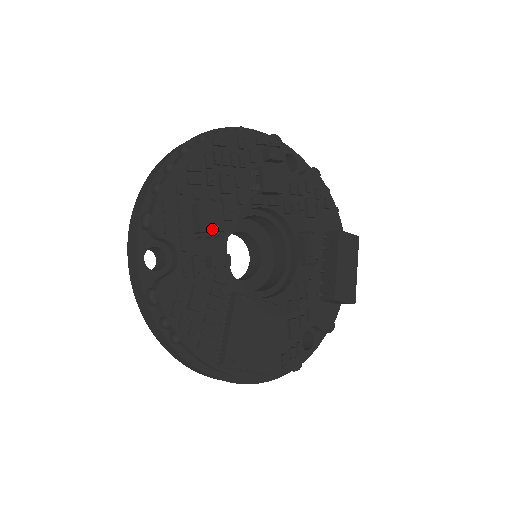
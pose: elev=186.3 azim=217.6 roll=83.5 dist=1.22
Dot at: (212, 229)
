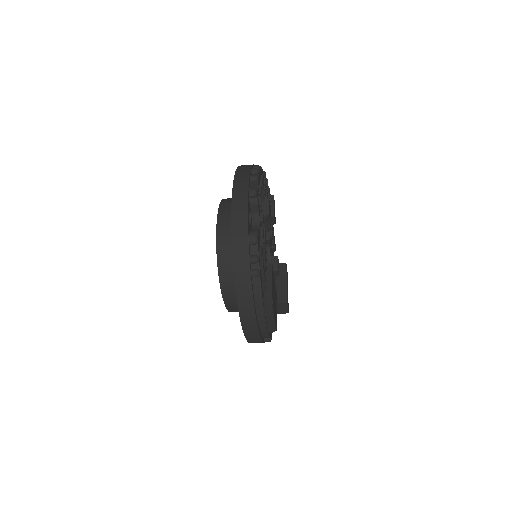
Dot at: (270, 218)
